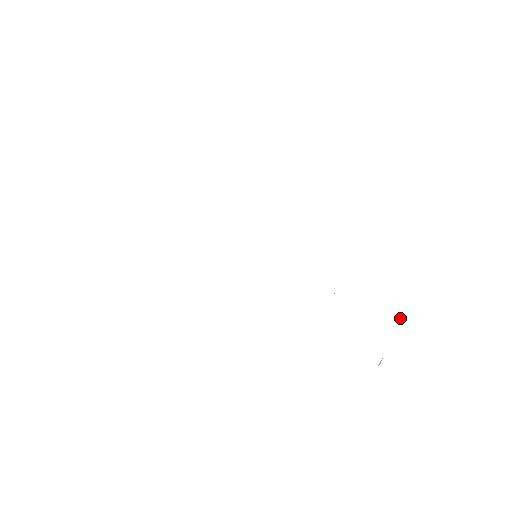
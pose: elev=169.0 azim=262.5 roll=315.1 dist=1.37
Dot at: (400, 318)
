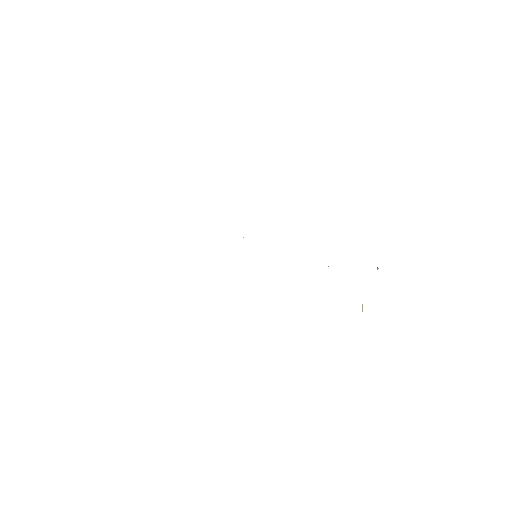
Dot at: (377, 269)
